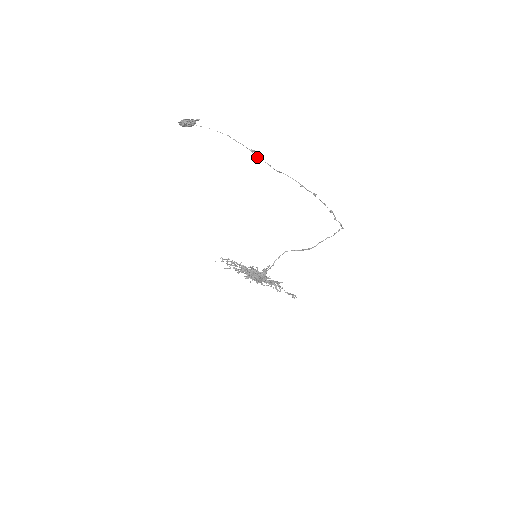
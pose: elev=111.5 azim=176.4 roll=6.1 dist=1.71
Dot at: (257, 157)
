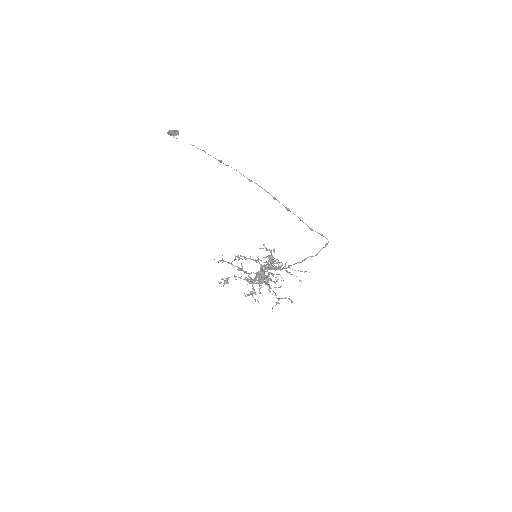
Dot at: occluded
